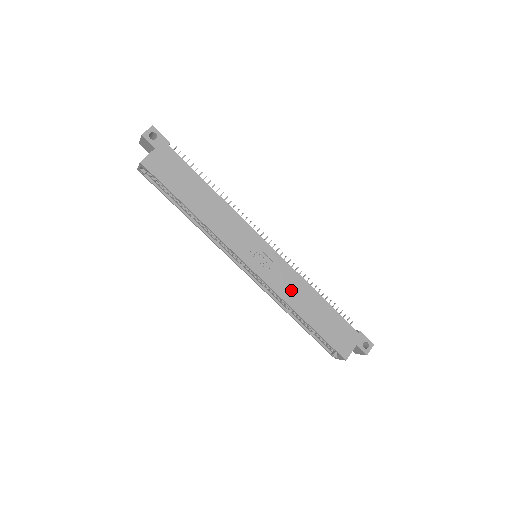
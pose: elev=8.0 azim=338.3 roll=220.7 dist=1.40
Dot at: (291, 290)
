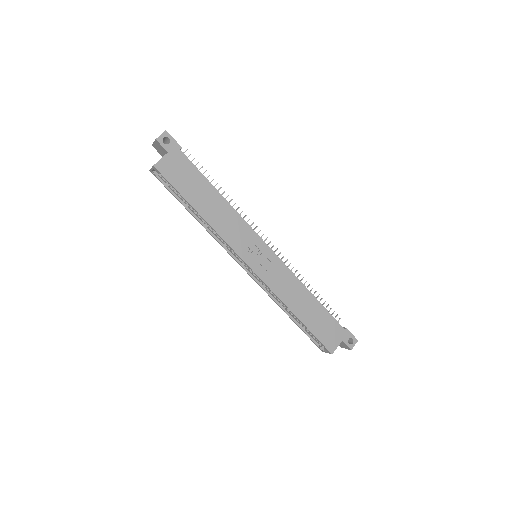
Dot at: (286, 289)
